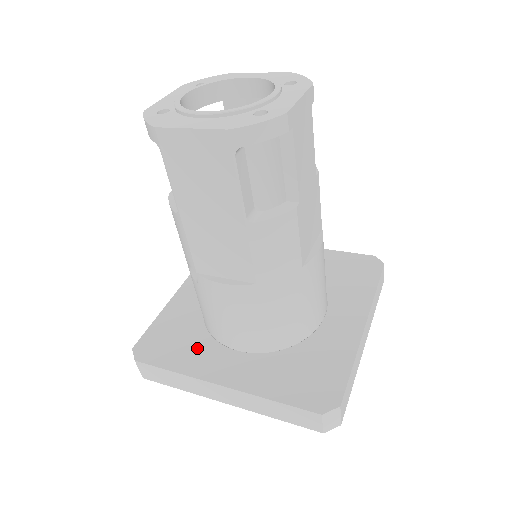
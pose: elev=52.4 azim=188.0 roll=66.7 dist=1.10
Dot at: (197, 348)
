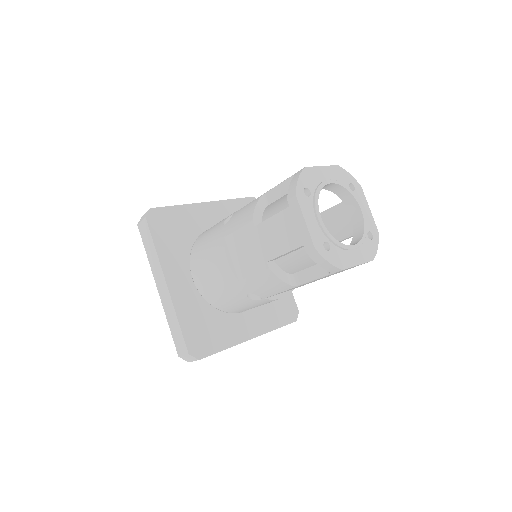
Dot at: (224, 325)
